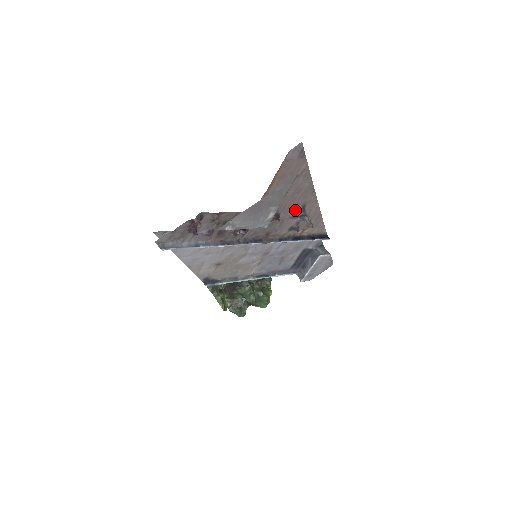
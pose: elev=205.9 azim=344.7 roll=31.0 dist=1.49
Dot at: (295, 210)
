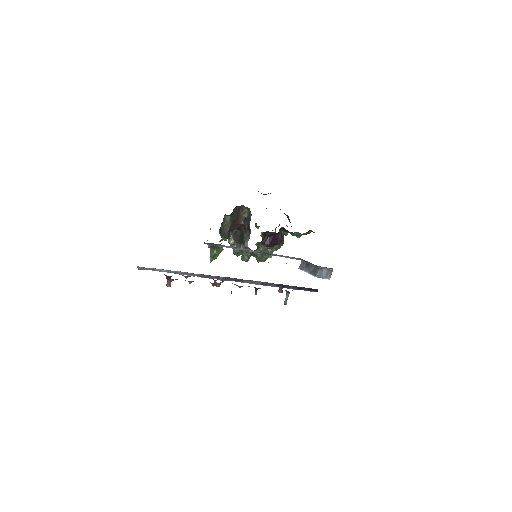
Dot at: occluded
